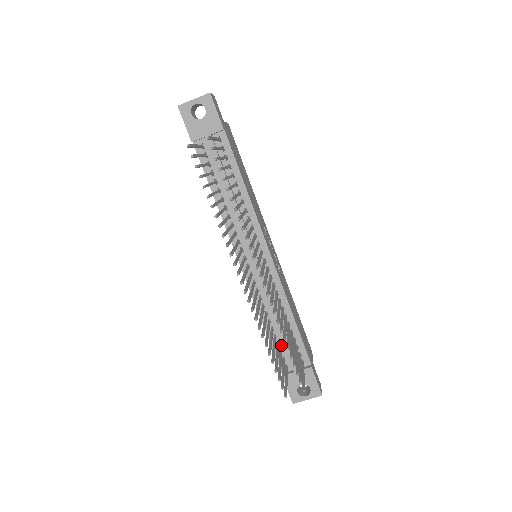
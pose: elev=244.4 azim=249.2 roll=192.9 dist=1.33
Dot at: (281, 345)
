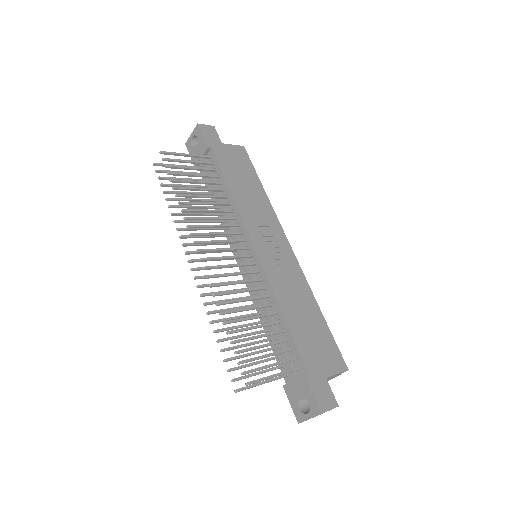
Dot at: occluded
